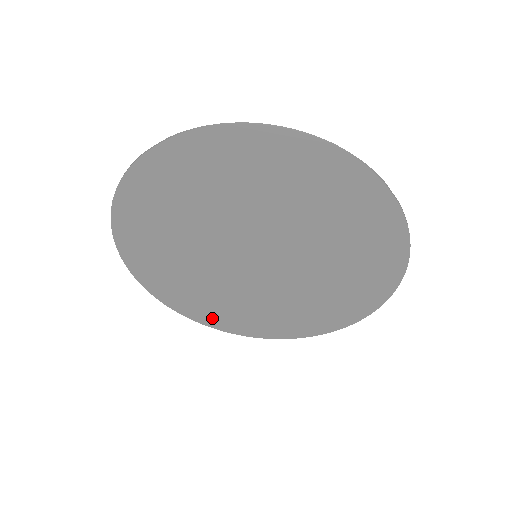
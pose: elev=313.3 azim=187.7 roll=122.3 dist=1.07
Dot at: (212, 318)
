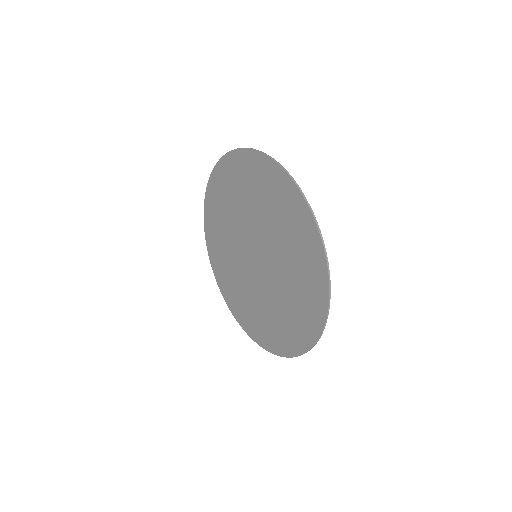
Dot at: (243, 319)
